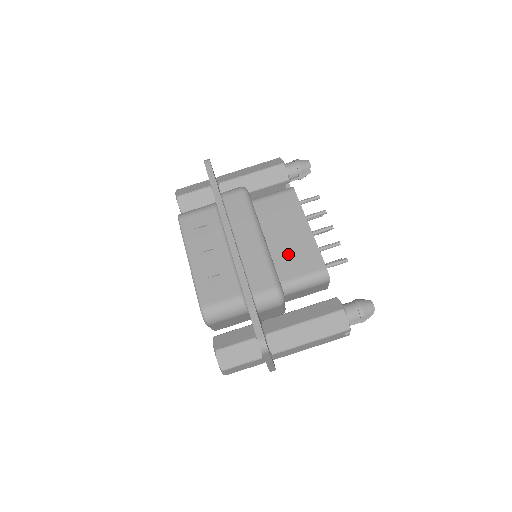
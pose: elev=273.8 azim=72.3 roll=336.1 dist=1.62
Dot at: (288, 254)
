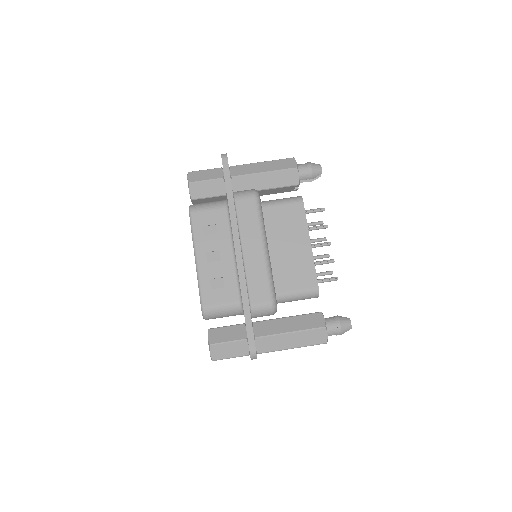
Dot at: (287, 267)
